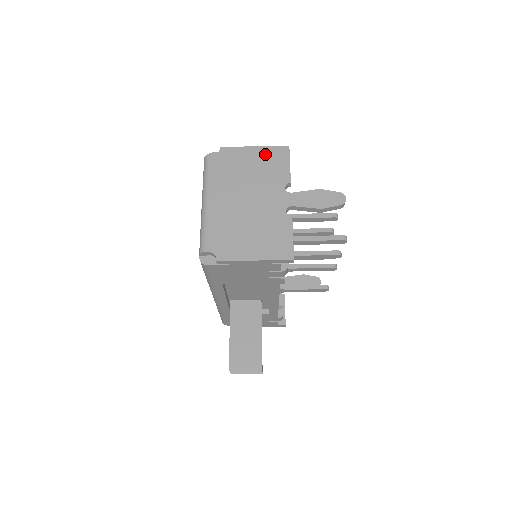
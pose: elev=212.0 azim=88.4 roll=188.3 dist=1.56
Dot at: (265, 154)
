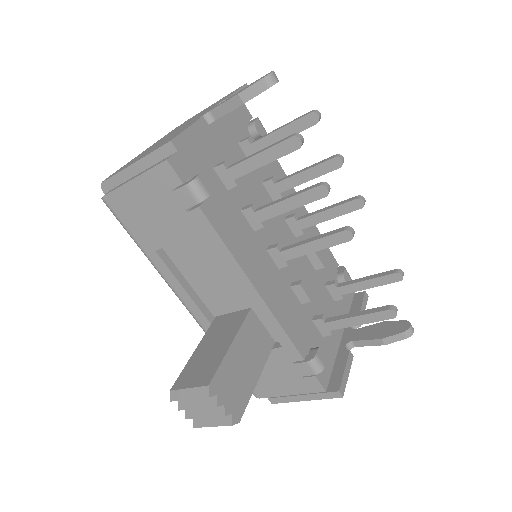
Dot at: (219, 100)
